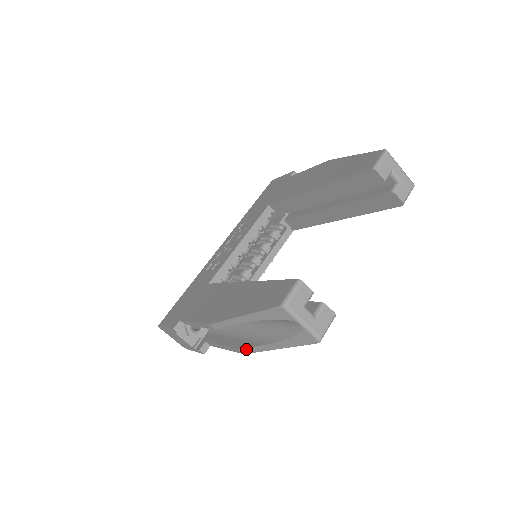
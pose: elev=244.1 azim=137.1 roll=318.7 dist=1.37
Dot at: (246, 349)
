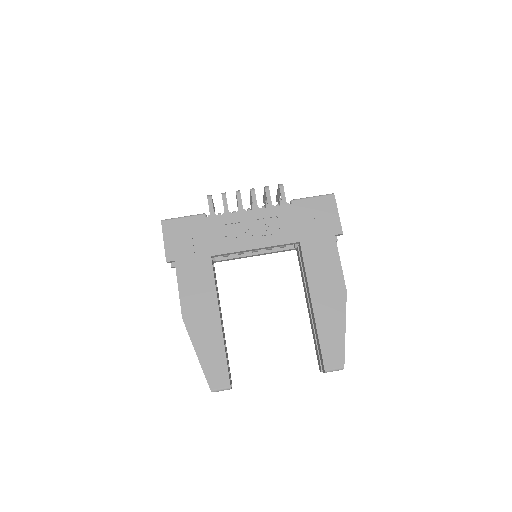
Dot at: occluded
